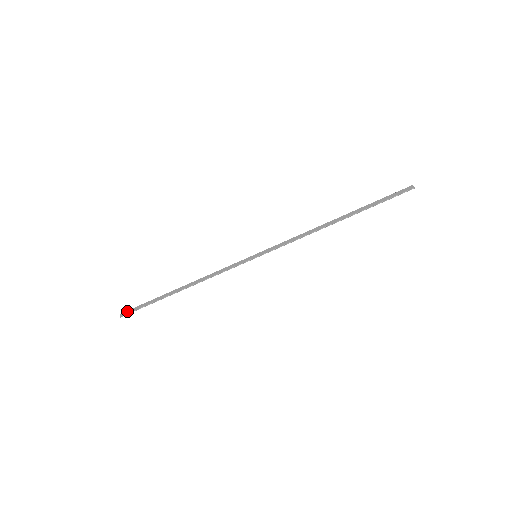
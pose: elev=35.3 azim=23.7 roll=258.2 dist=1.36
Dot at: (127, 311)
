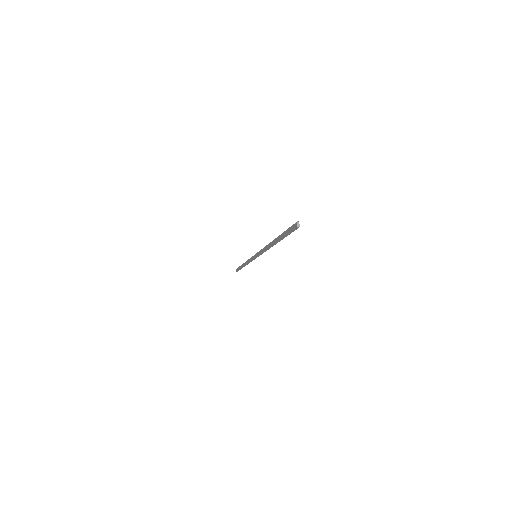
Dot at: (236, 269)
